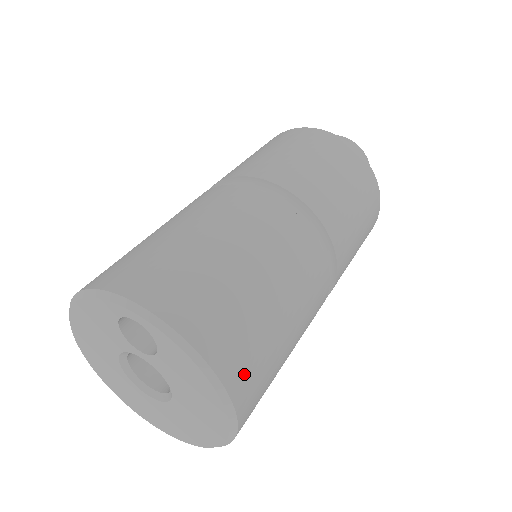
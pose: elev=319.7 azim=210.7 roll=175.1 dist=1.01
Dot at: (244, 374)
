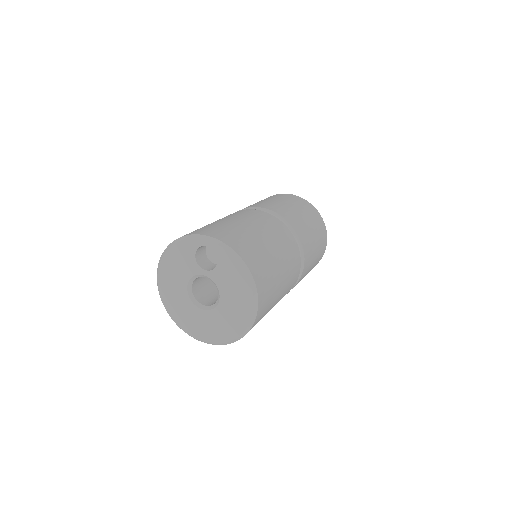
Dot at: (261, 278)
